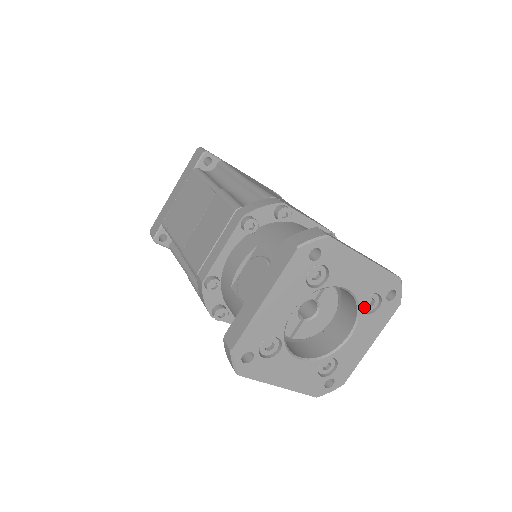
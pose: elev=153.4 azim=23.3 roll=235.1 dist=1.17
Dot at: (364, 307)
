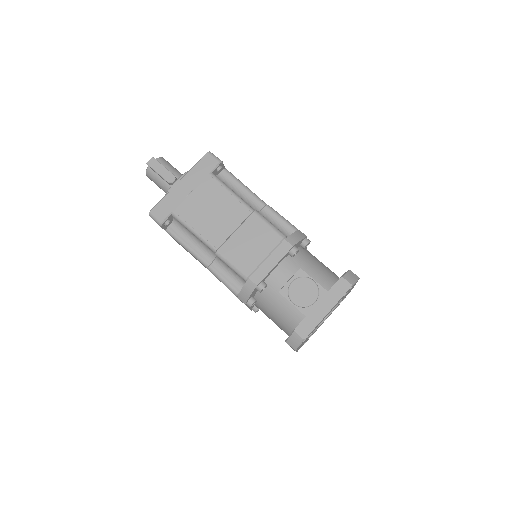
Dot at: (337, 305)
